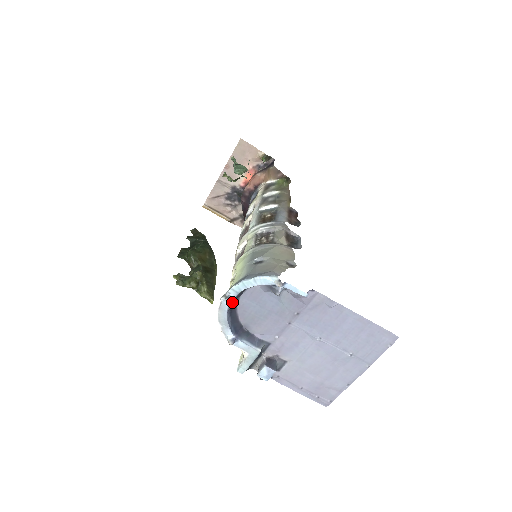
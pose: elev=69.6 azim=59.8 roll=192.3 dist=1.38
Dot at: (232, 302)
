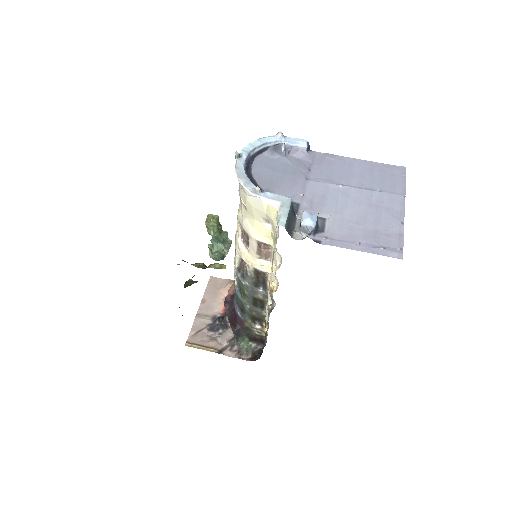
Dot at: (246, 163)
